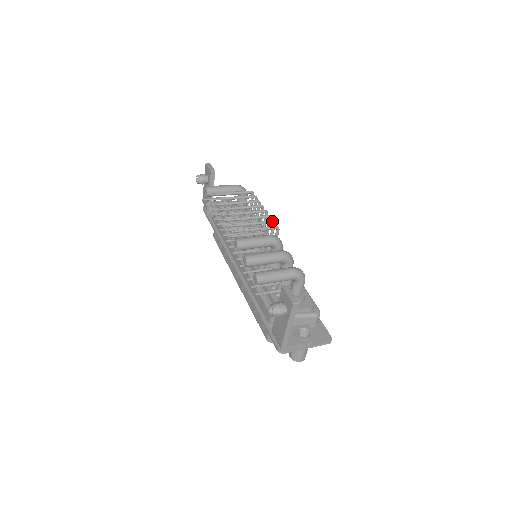
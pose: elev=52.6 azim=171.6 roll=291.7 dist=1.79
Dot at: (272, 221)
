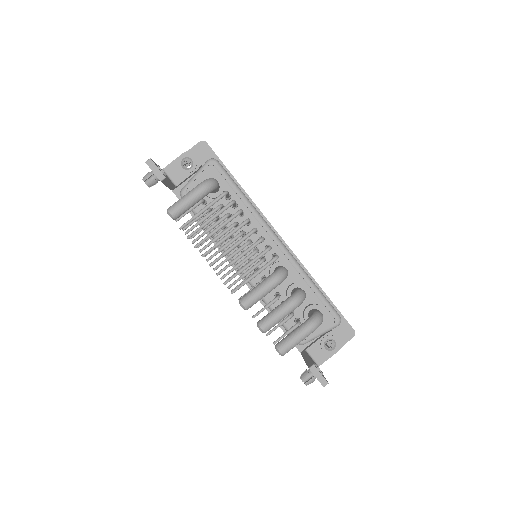
Dot at: occluded
